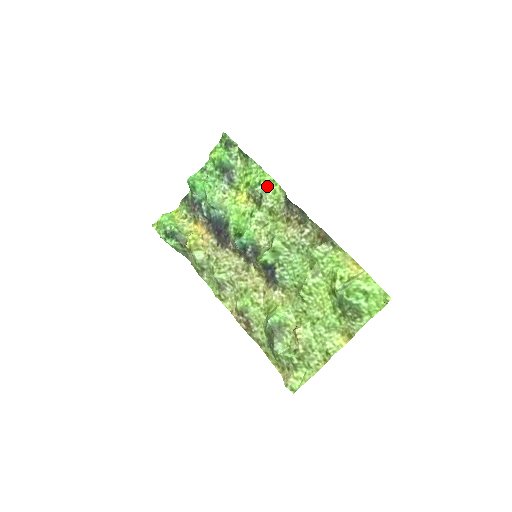
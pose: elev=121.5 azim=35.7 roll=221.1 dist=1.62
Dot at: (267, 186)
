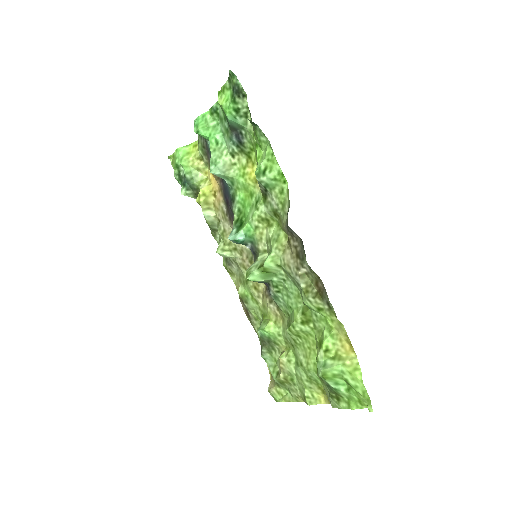
Dot at: (273, 179)
